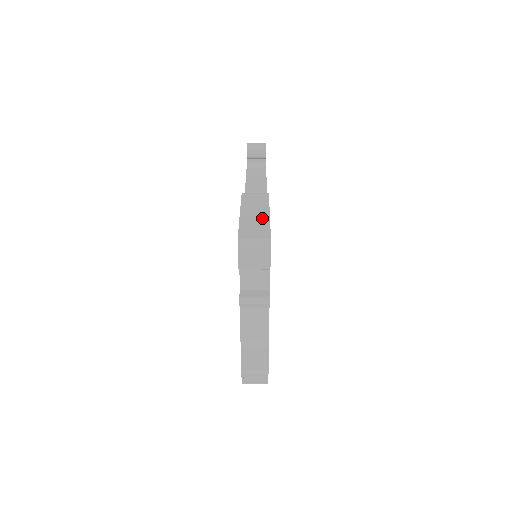
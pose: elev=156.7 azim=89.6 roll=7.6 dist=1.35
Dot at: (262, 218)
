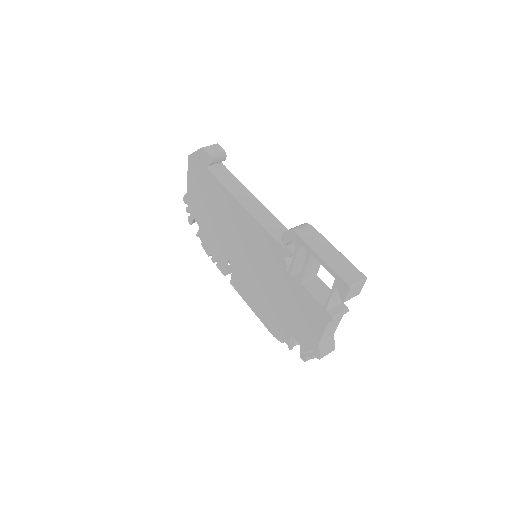
Dot at: (339, 257)
